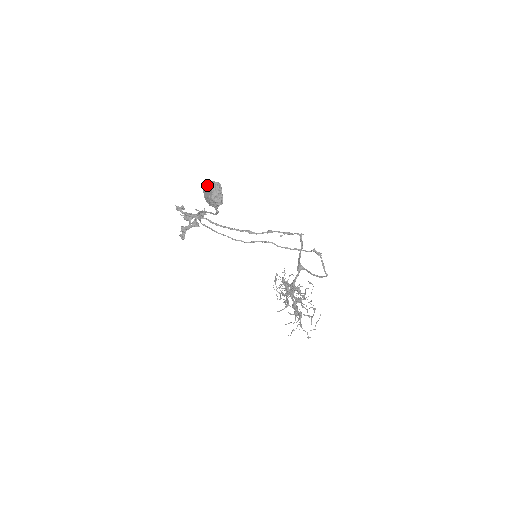
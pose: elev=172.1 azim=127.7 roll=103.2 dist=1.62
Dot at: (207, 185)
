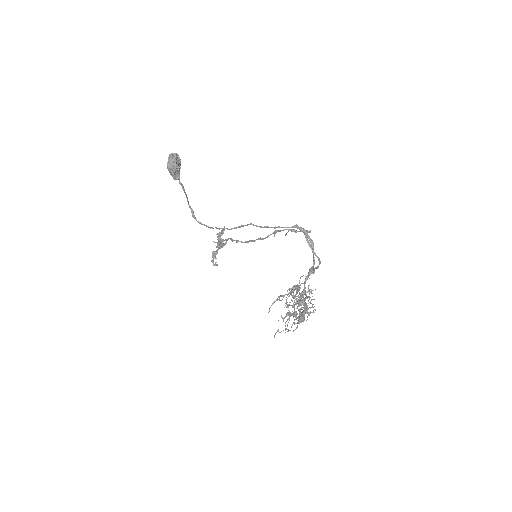
Dot at: occluded
